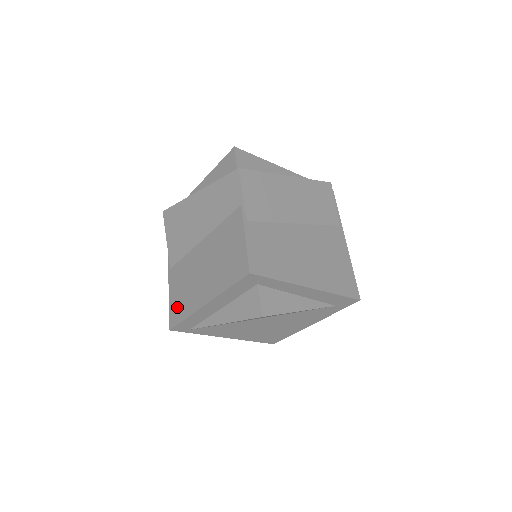
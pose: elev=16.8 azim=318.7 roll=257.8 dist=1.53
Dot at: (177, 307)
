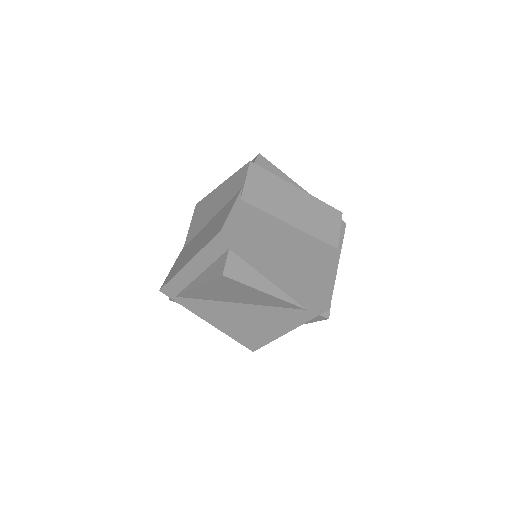
Dot at: (172, 272)
